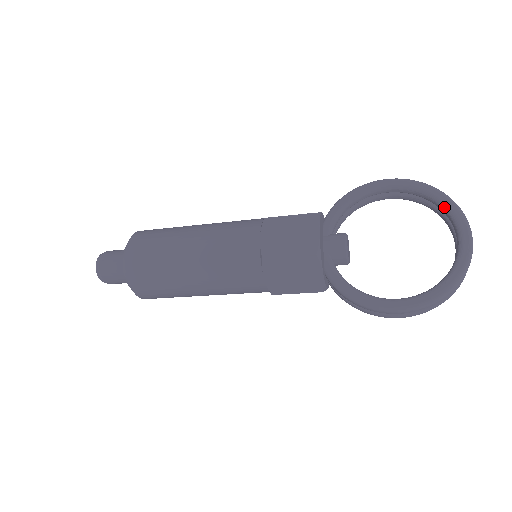
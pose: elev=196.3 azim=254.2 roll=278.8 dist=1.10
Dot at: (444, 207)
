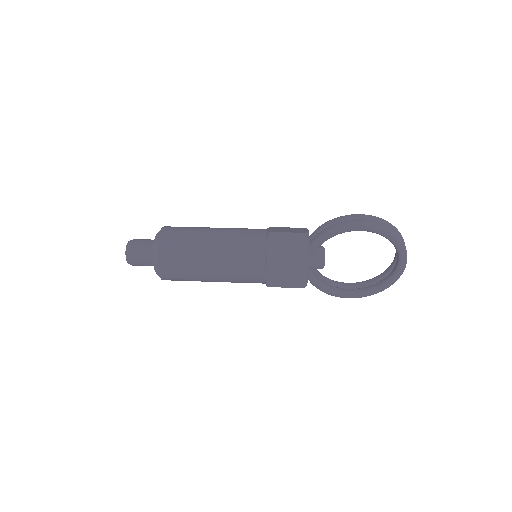
Dot at: (396, 249)
